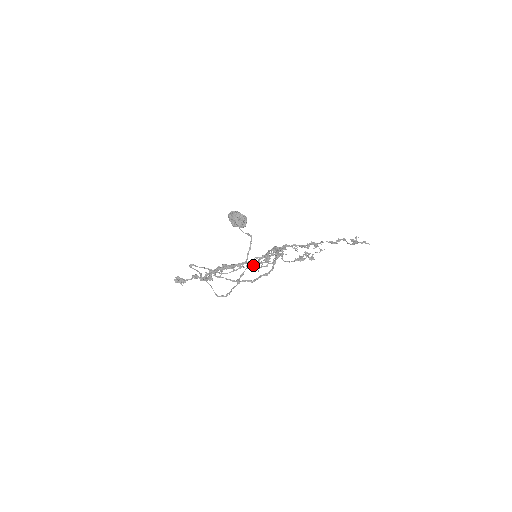
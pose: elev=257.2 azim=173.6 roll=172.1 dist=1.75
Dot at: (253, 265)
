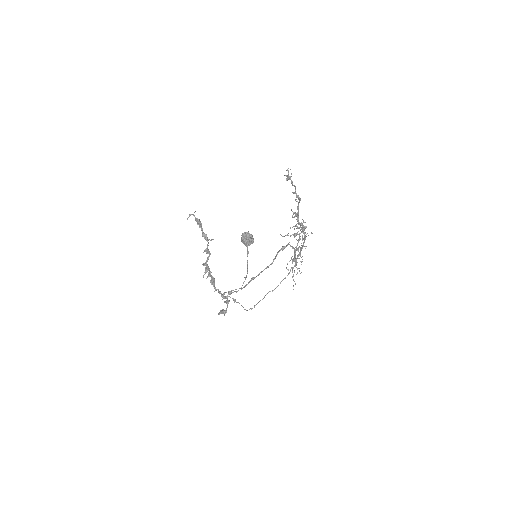
Dot at: (206, 250)
